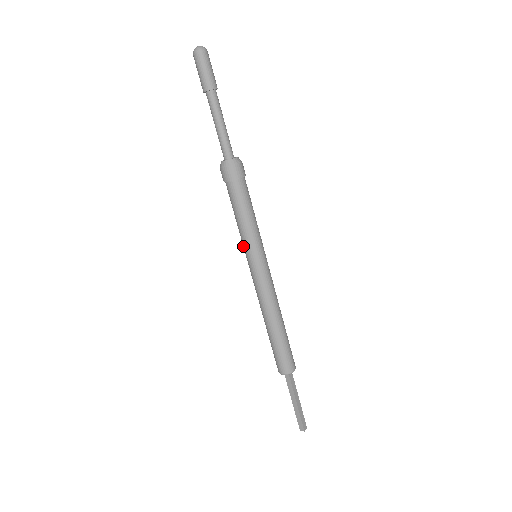
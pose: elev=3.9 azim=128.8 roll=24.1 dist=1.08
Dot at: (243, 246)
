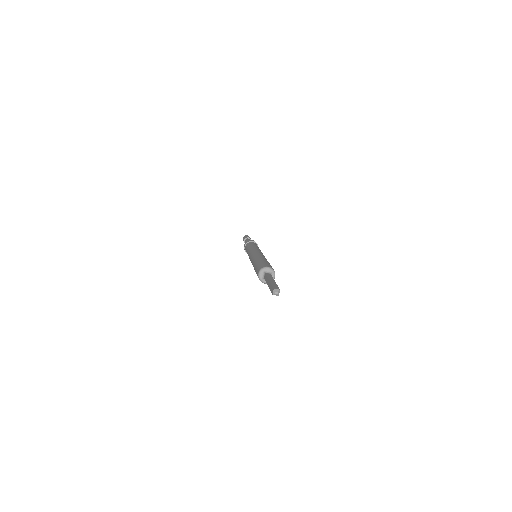
Dot at: occluded
